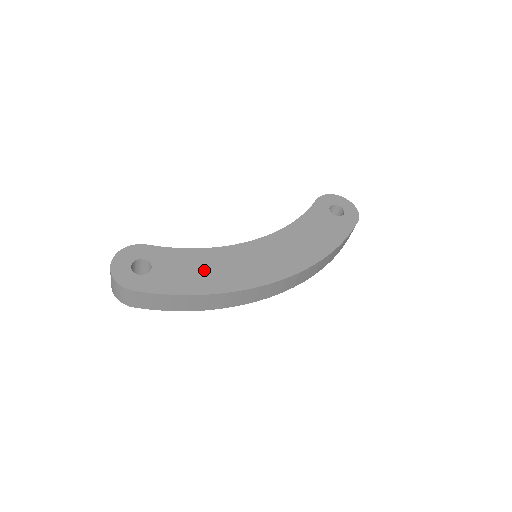
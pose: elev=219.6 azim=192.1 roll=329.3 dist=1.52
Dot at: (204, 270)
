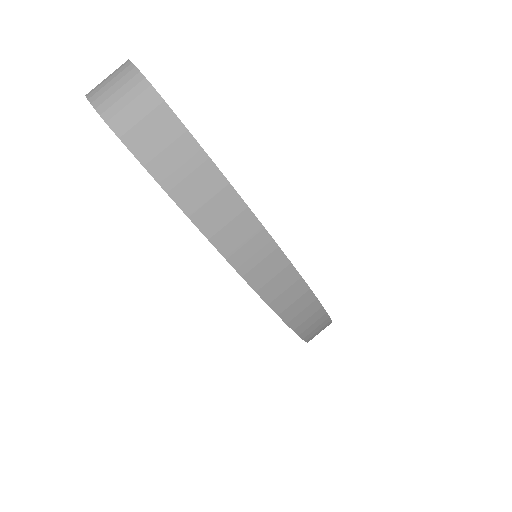
Dot at: occluded
